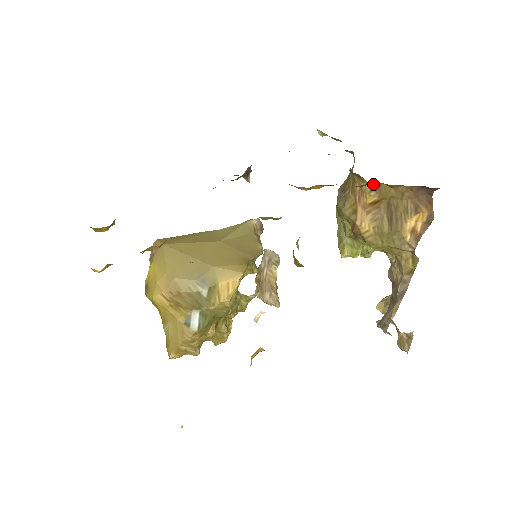
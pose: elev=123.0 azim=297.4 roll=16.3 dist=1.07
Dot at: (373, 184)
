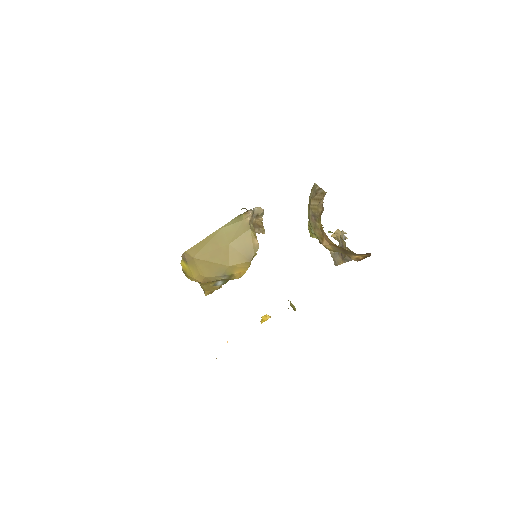
Dot at: occluded
